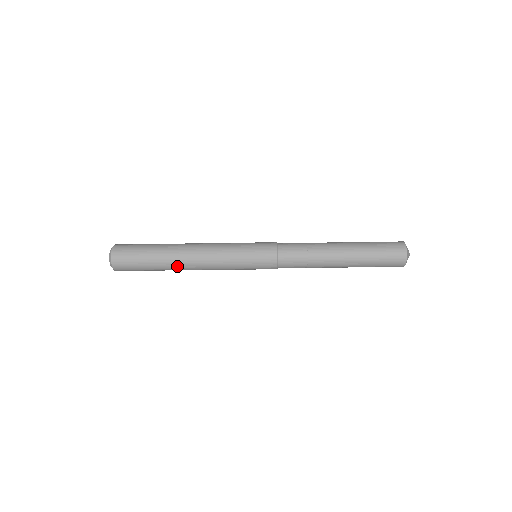
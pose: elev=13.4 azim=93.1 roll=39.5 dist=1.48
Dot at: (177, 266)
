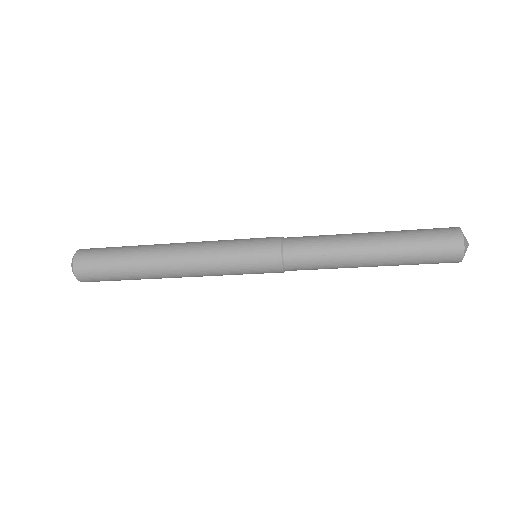
Dot at: (152, 264)
